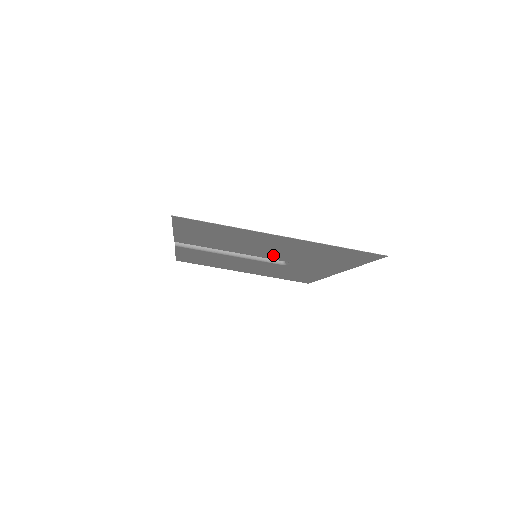
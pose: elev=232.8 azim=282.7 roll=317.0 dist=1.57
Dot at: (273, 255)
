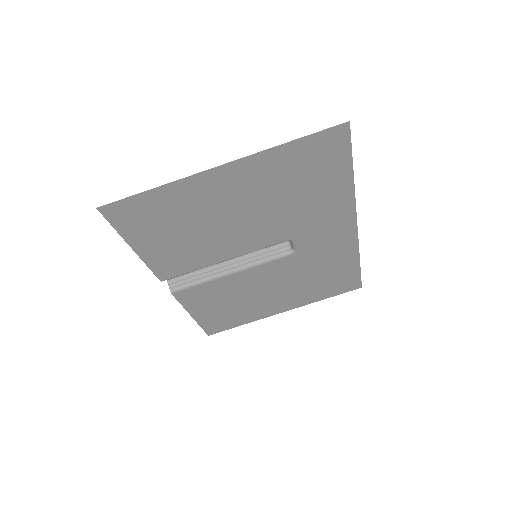
Dot at: (261, 233)
